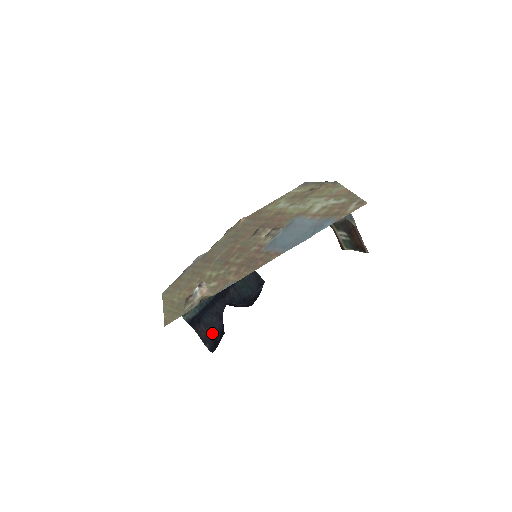
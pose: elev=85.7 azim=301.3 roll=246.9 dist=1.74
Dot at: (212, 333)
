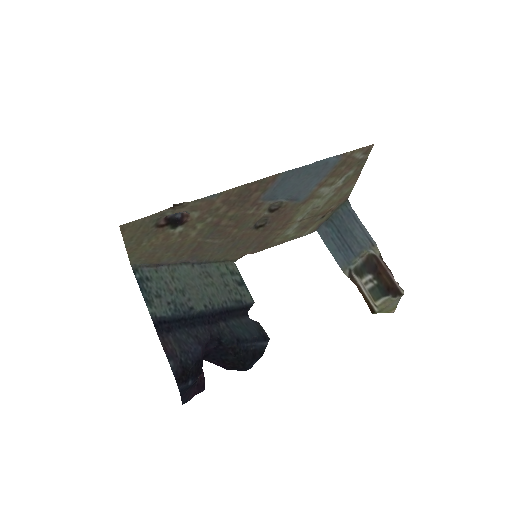
Dot at: (183, 353)
